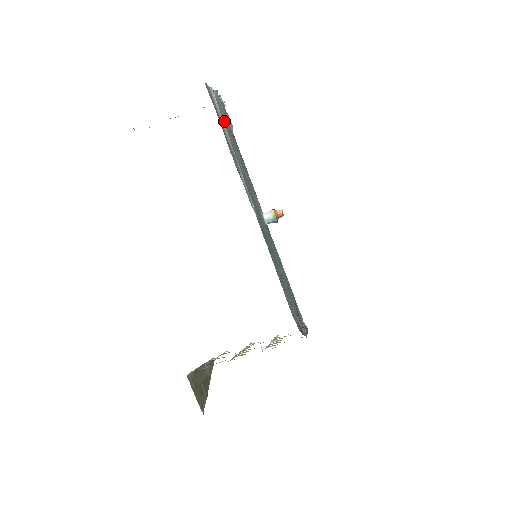
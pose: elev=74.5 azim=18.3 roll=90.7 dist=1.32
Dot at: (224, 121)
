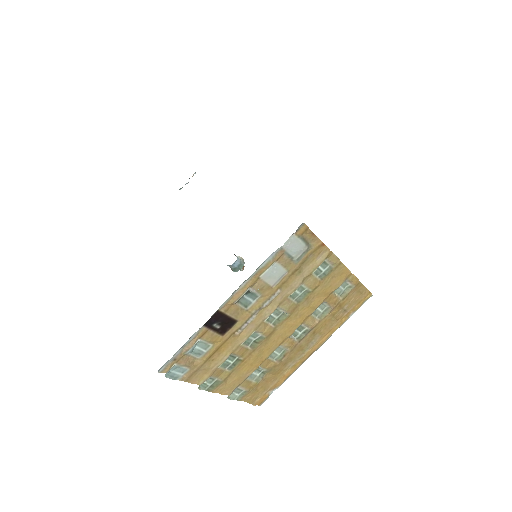
Dot at: occluded
